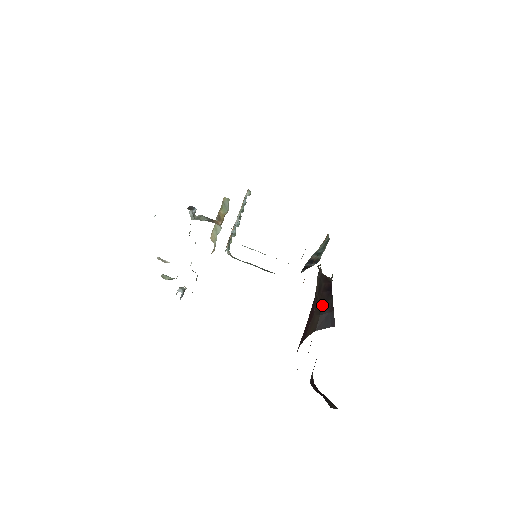
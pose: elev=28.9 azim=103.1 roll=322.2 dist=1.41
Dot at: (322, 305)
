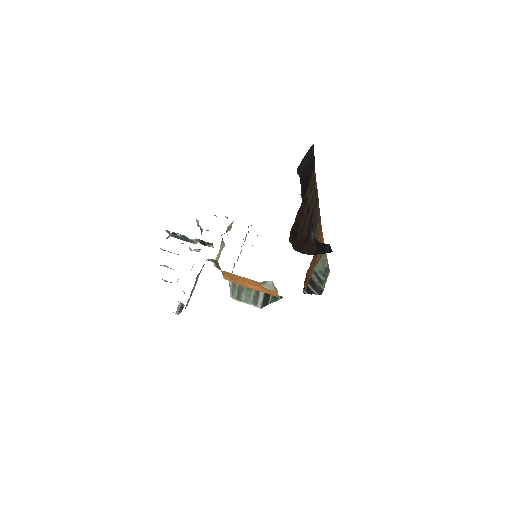
Dot at: (318, 245)
